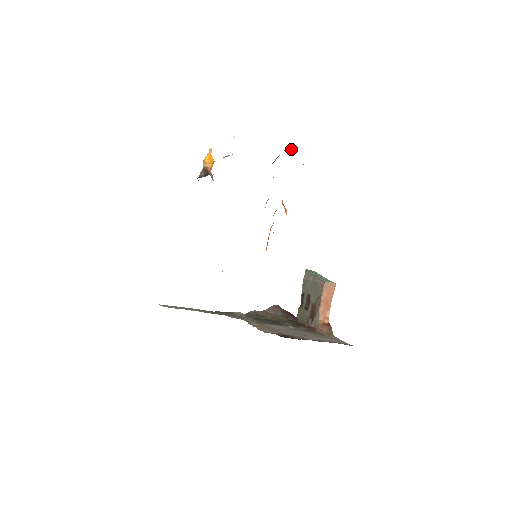
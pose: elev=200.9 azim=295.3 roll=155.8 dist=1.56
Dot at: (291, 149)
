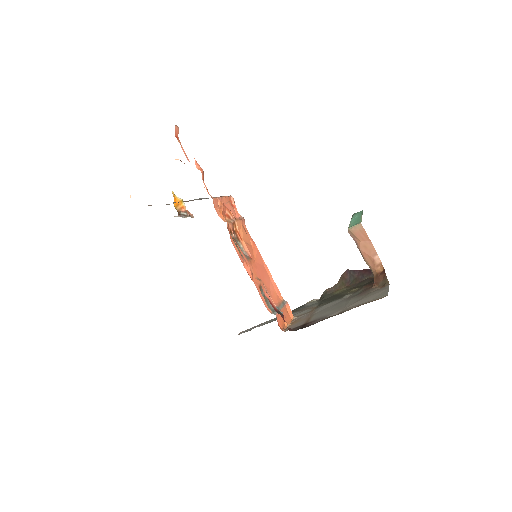
Dot at: occluded
